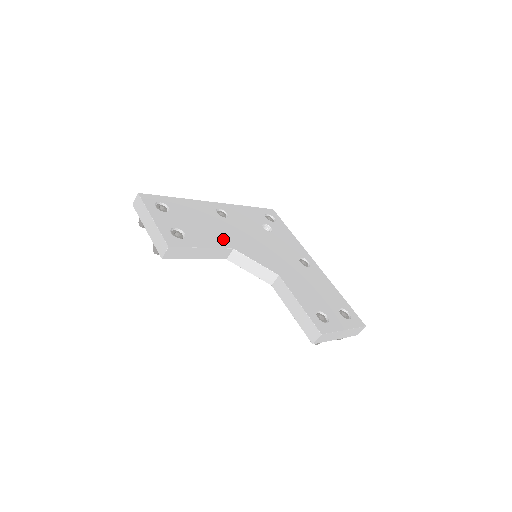
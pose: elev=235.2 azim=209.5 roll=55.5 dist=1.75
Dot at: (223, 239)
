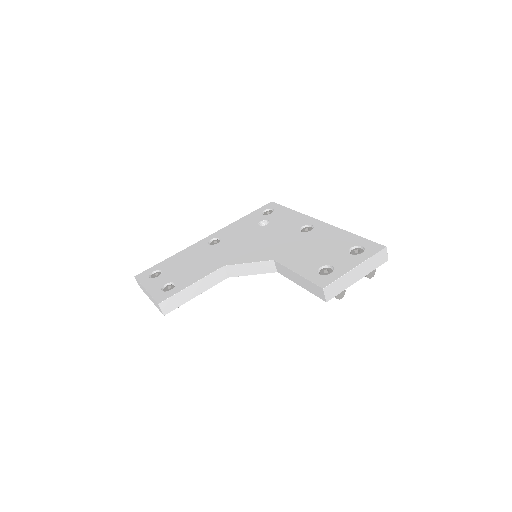
Dot at: (213, 264)
